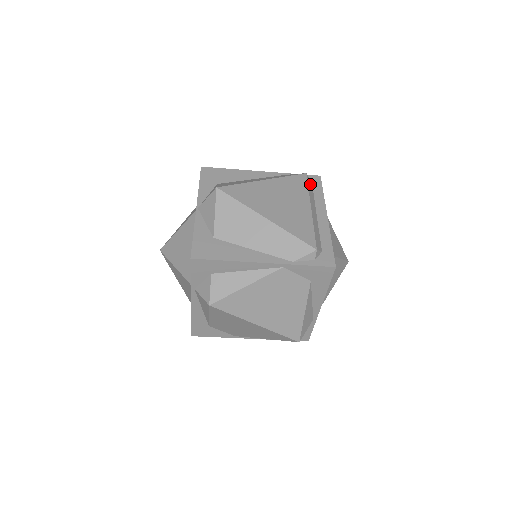
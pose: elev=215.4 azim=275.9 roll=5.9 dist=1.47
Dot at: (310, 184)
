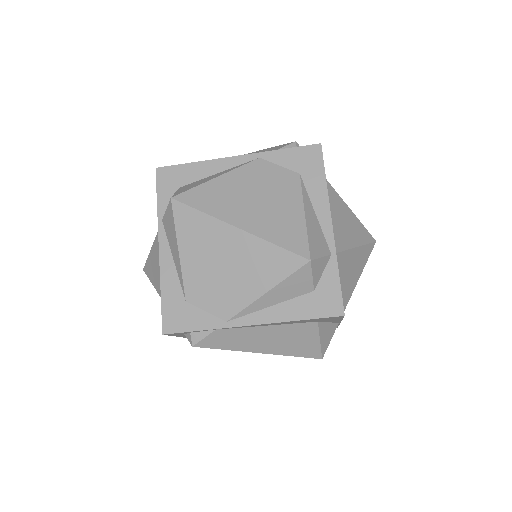
Dot at: occluded
